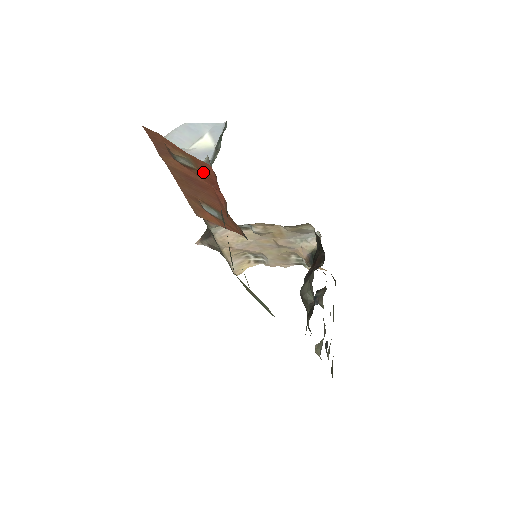
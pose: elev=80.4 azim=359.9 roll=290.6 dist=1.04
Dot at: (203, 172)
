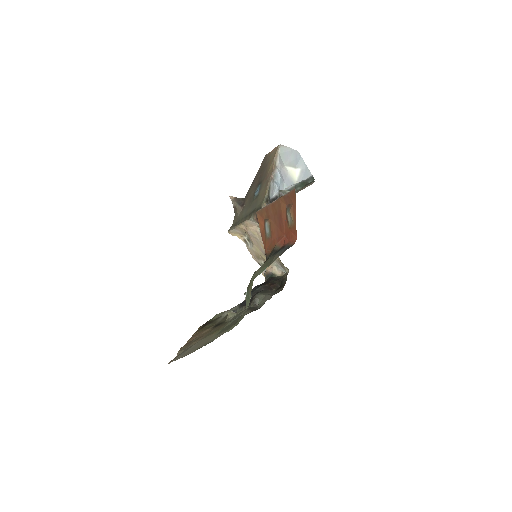
Dot at: (290, 231)
